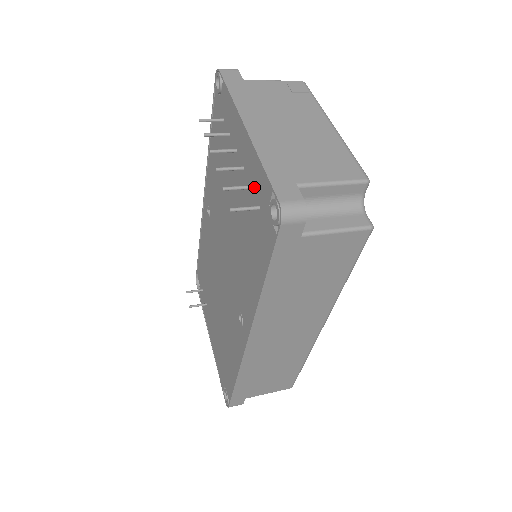
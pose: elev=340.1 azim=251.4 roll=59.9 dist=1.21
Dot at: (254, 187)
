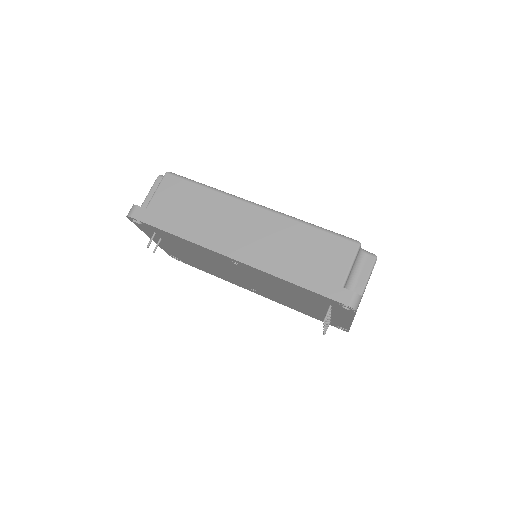
Dot at: occluded
